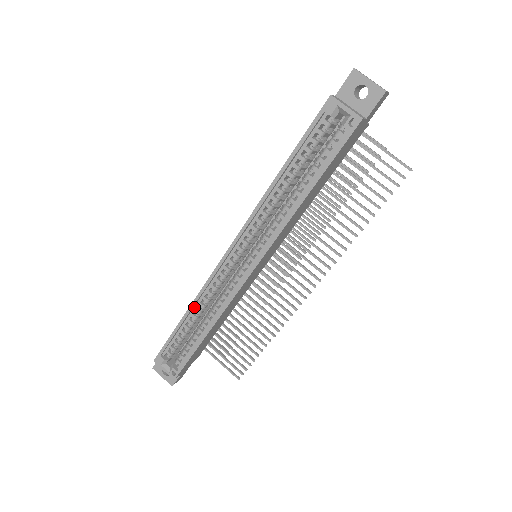
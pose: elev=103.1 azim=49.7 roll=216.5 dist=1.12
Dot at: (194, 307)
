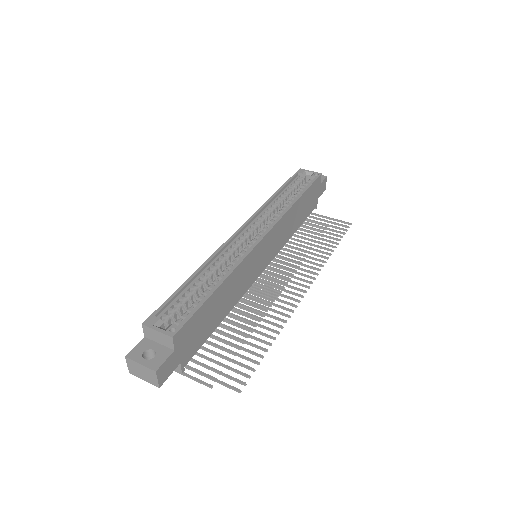
Dot at: (204, 269)
